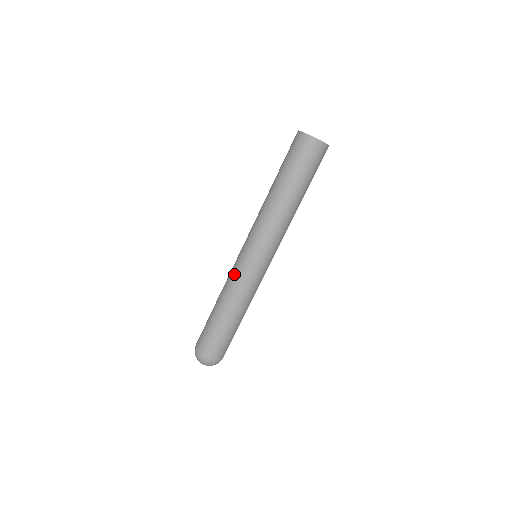
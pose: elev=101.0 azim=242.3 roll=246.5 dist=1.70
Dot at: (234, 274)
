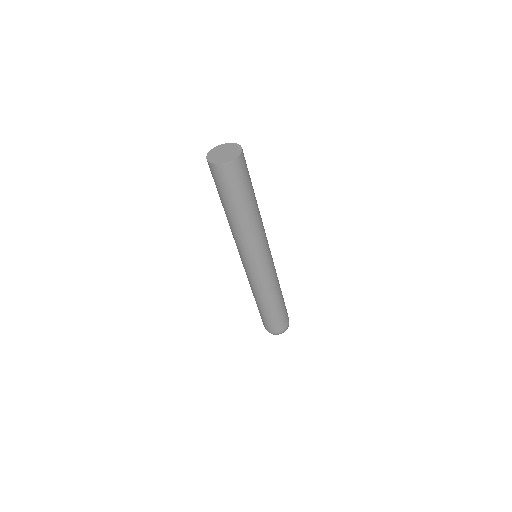
Dot at: (257, 282)
